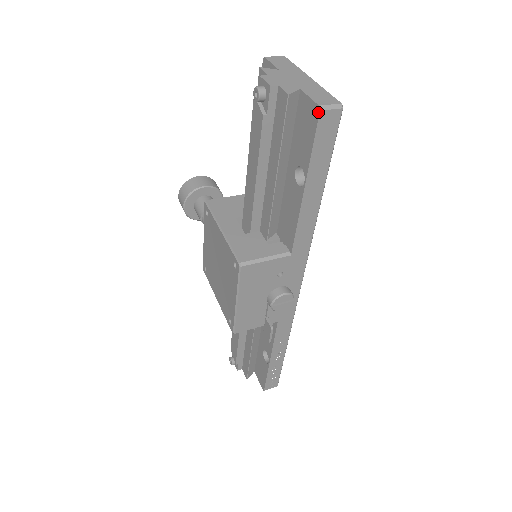
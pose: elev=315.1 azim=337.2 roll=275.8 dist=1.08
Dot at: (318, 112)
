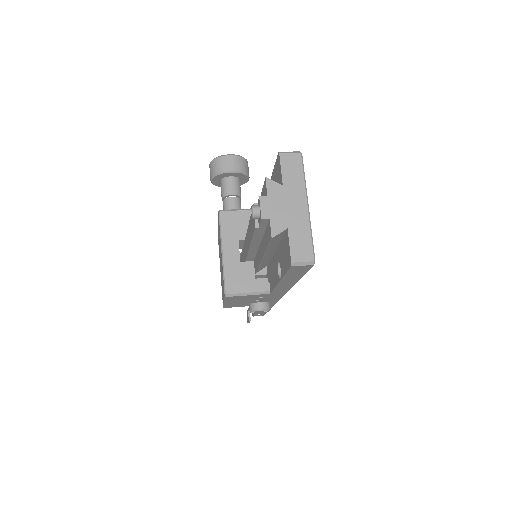
Dot at: (290, 265)
